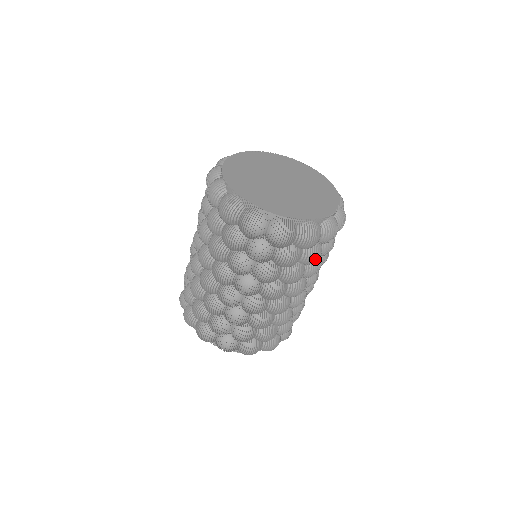
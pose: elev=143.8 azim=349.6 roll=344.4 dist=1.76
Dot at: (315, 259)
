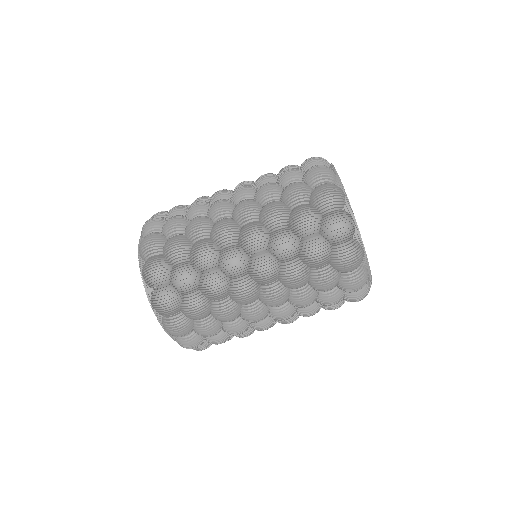
Dot at: (332, 303)
